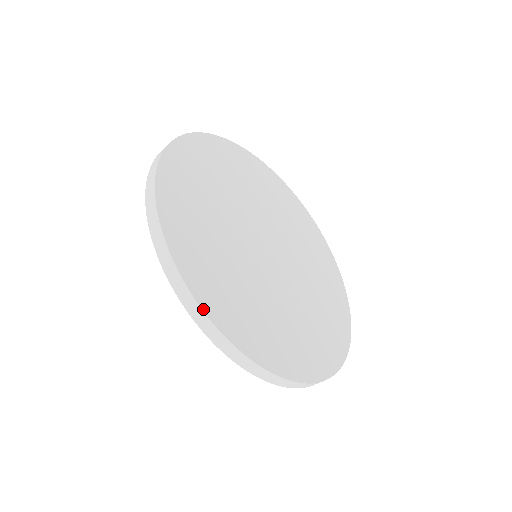
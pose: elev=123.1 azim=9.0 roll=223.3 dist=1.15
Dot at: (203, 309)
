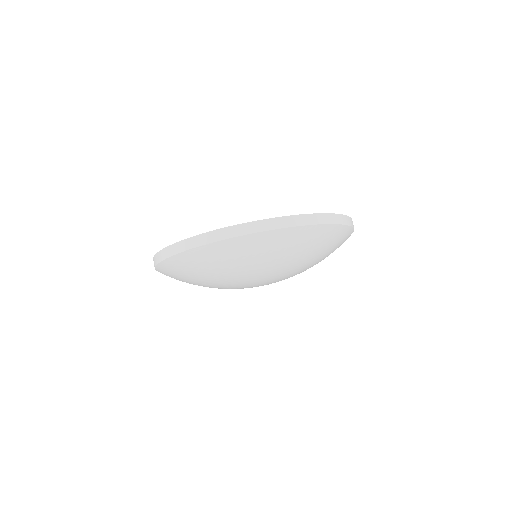
Dot at: occluded
